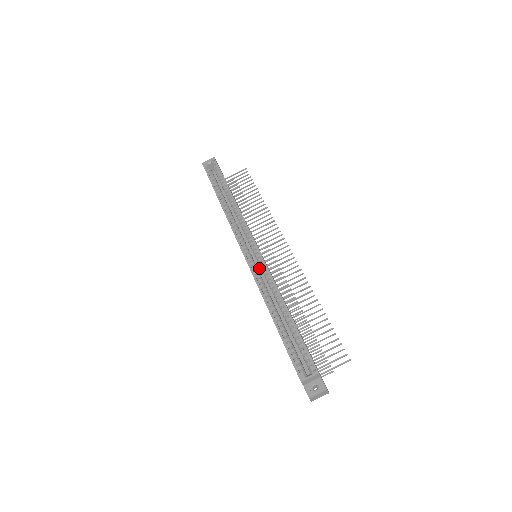
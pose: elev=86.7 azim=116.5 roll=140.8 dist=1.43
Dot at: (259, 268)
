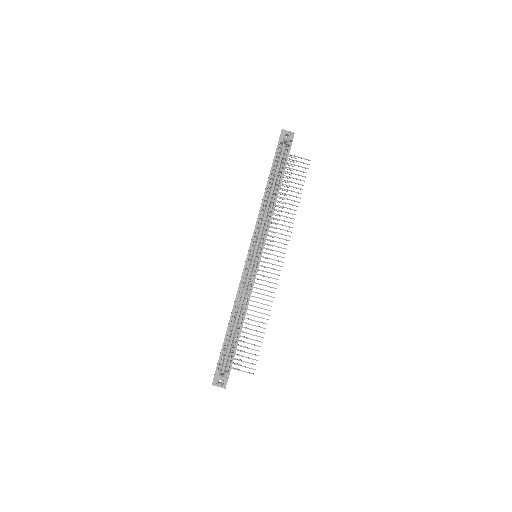
Dot at: (251, 269)
